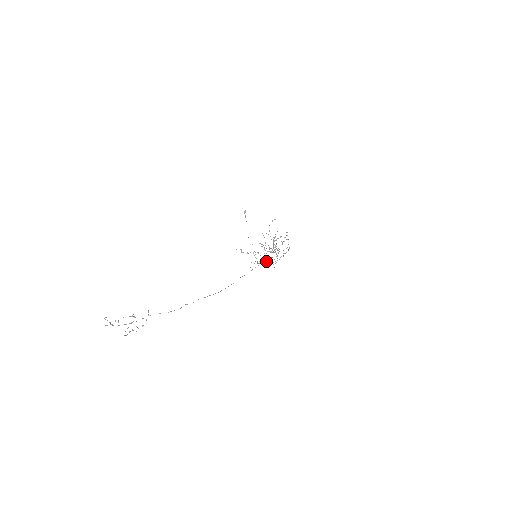
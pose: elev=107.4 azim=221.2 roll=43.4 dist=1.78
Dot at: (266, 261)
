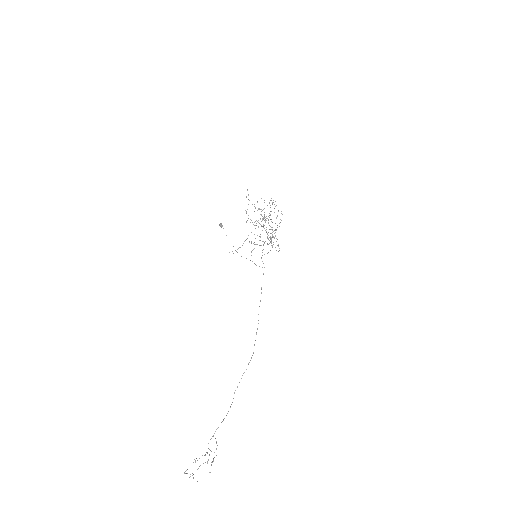
Dot at: occluded
